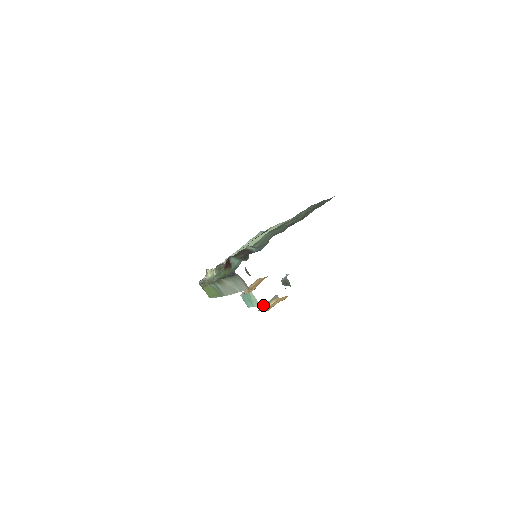
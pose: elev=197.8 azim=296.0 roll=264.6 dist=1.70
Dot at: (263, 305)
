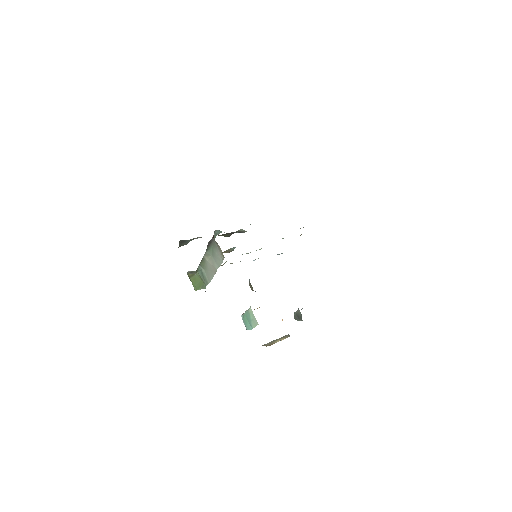
Dot at: occluded
